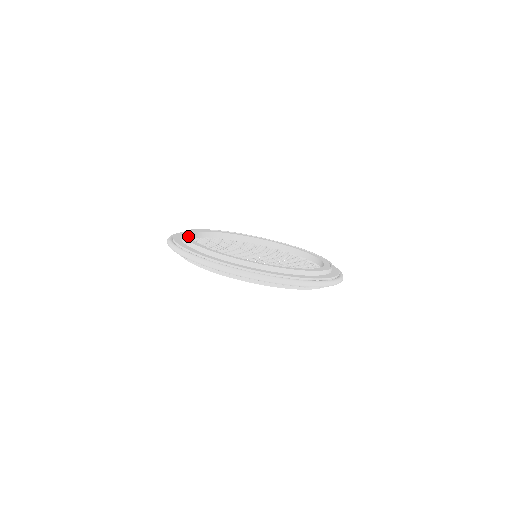
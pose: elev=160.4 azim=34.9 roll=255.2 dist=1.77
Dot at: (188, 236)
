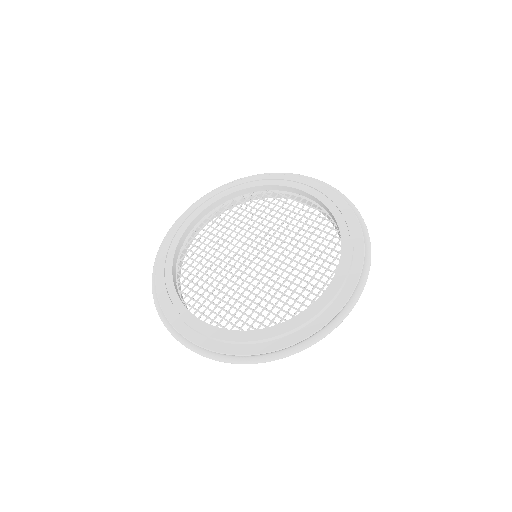
Dot at: (175, 298)
